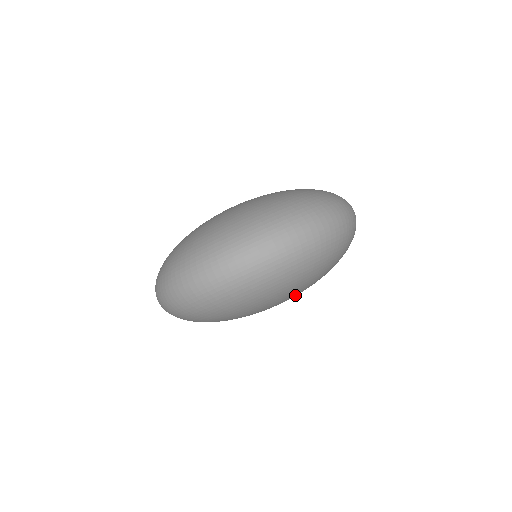
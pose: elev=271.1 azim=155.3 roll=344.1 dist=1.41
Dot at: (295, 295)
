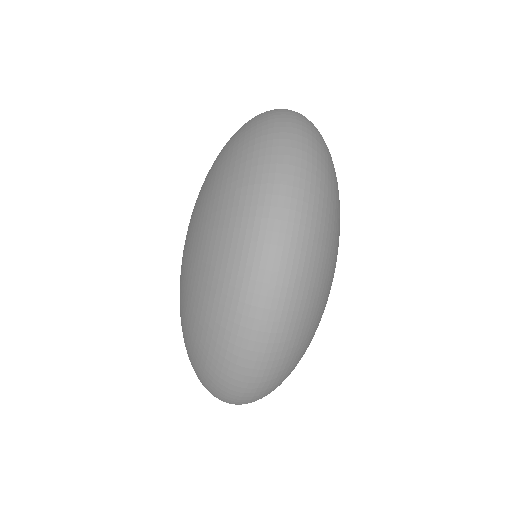
Dot at: occluded
